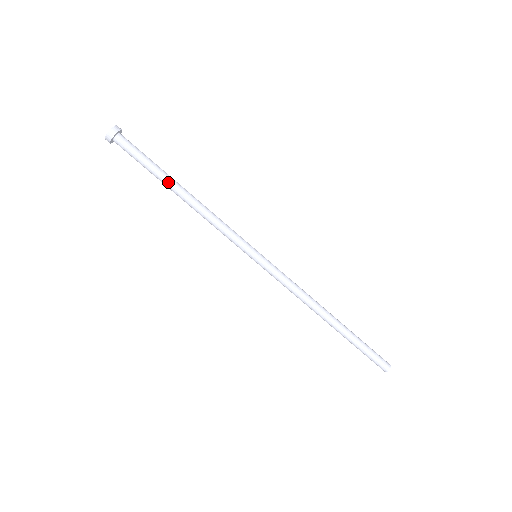
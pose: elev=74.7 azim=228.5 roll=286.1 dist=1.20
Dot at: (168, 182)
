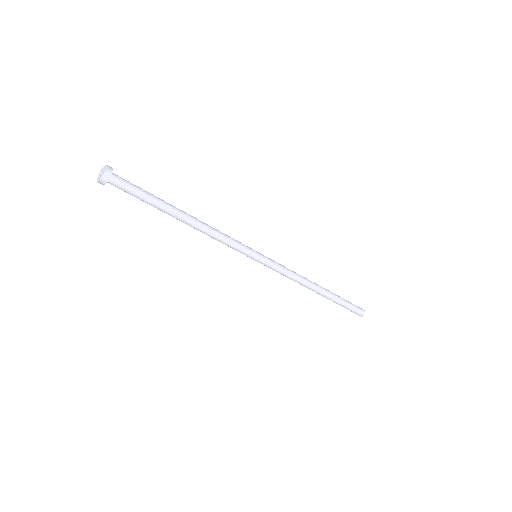
Dot at: (171, 209)
